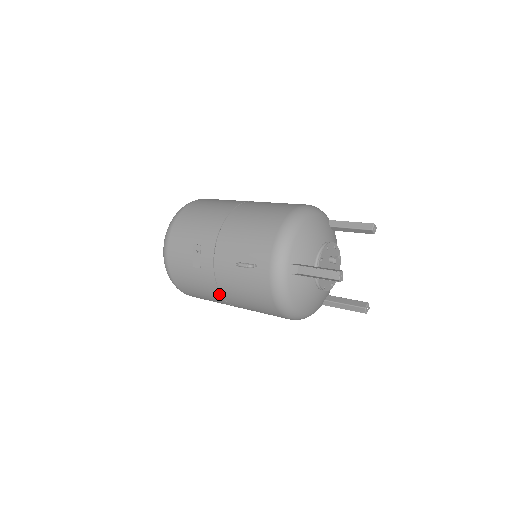
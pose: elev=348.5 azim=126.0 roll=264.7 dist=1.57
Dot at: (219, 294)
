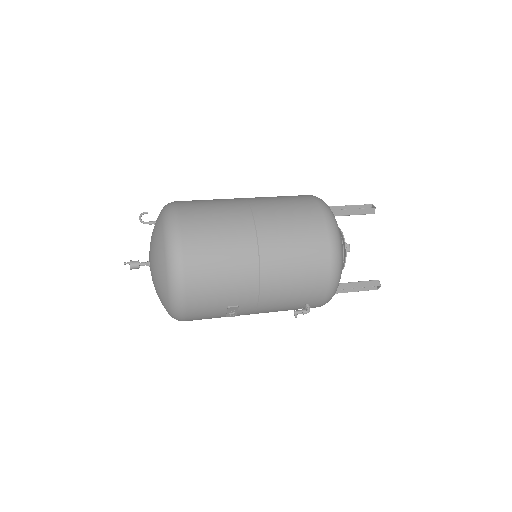
Dot at: occluded
